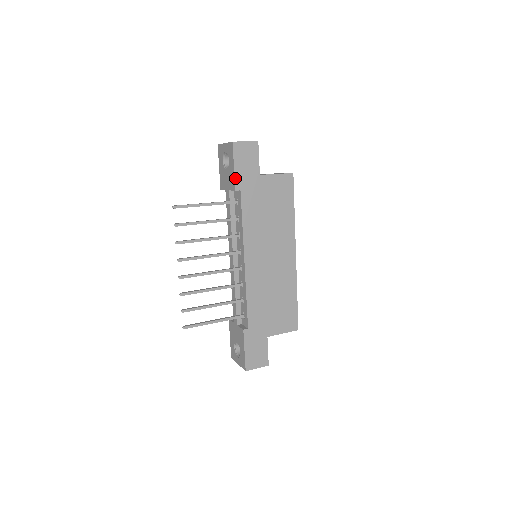
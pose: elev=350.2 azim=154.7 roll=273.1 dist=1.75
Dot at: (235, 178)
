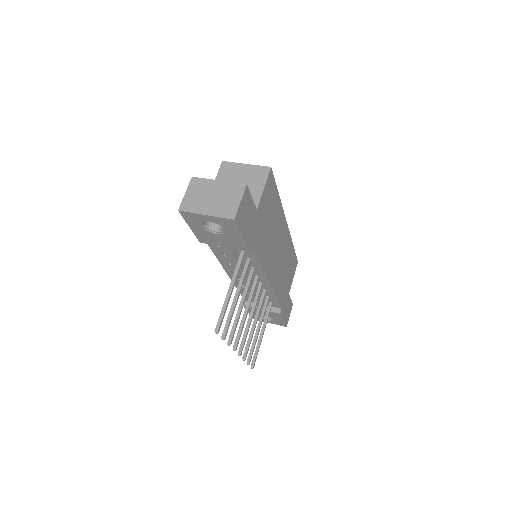
Dot at: (246, 244)
